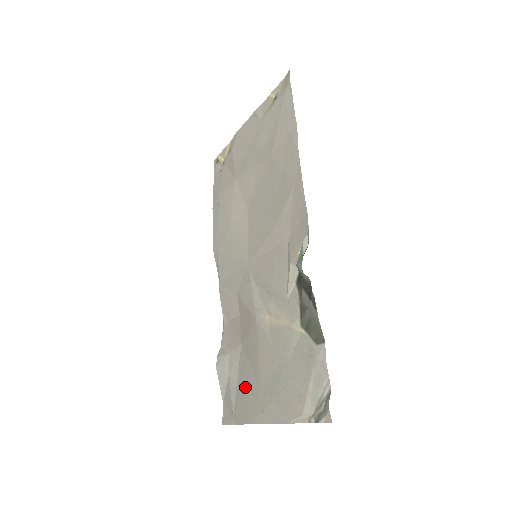
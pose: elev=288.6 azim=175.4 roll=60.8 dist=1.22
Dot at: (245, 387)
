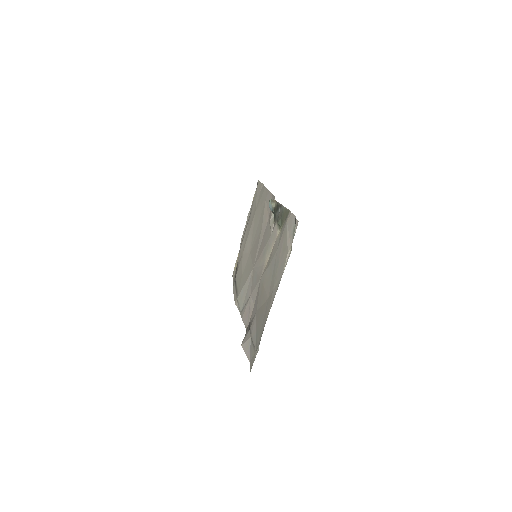
Dot at: (260, 320)
